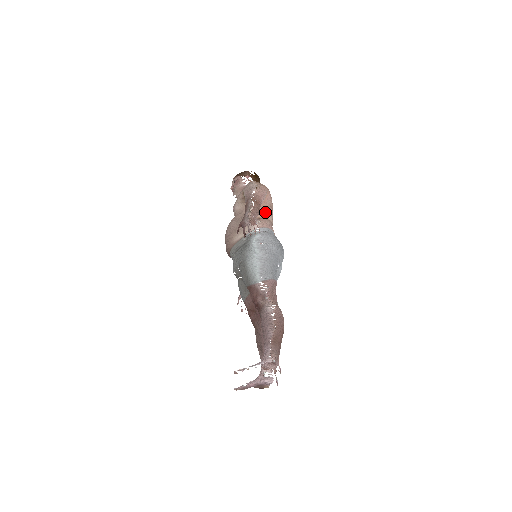
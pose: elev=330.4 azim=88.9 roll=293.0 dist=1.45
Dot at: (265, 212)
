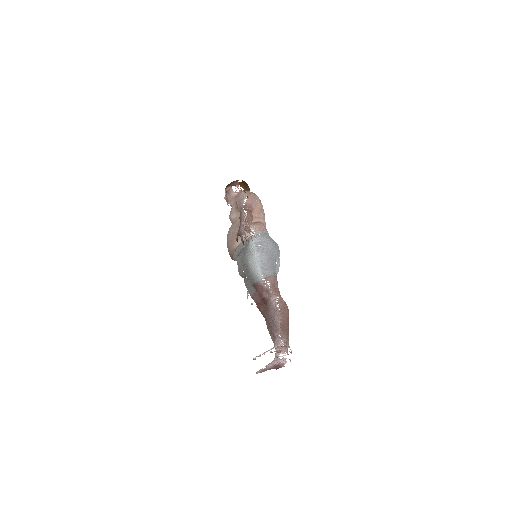
Dot at: (258, 217)
